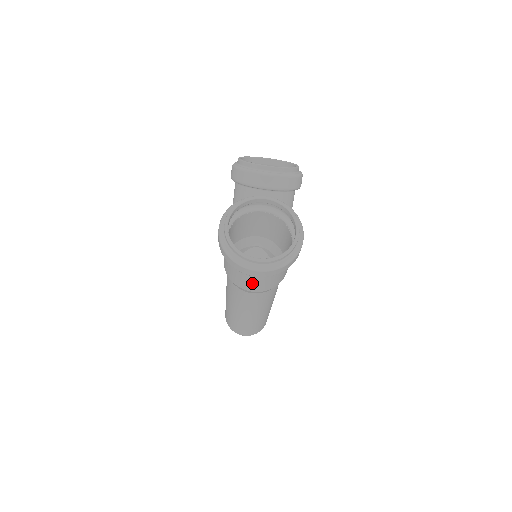
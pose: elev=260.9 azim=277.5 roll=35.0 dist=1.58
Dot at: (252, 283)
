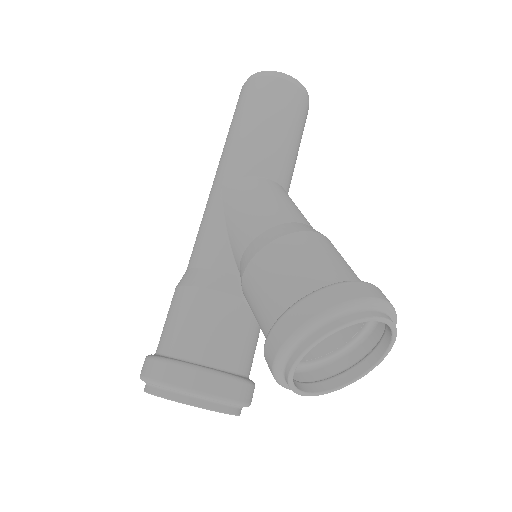
Dot at: occluded
